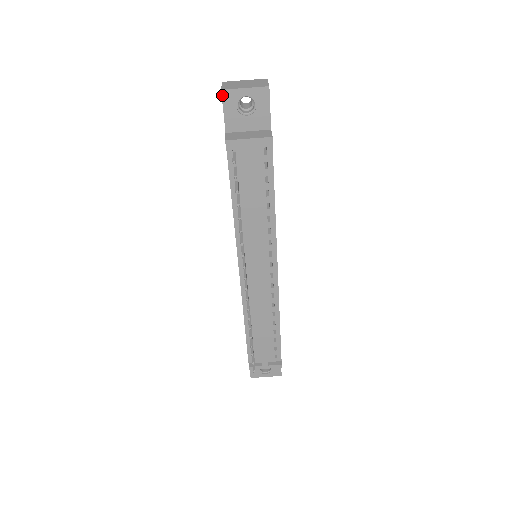
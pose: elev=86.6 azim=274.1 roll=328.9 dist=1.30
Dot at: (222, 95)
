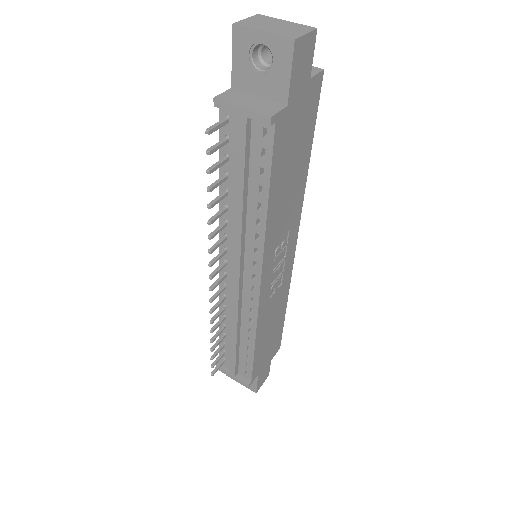
Dot at: (233, 32)
